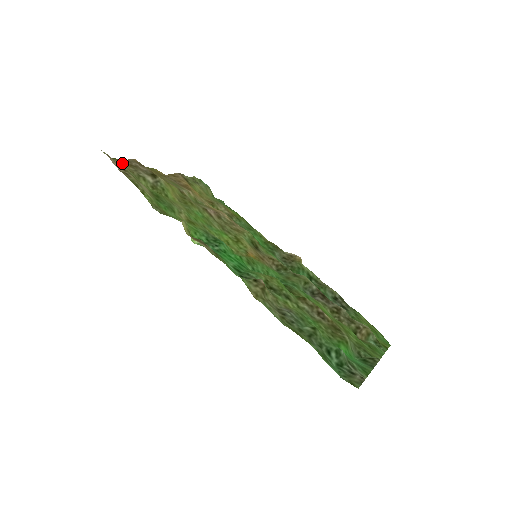
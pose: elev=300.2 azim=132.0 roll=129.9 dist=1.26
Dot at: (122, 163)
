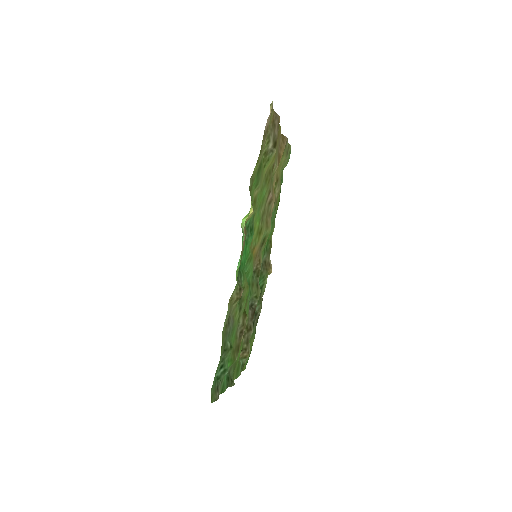
Dot at: (272, 116)
